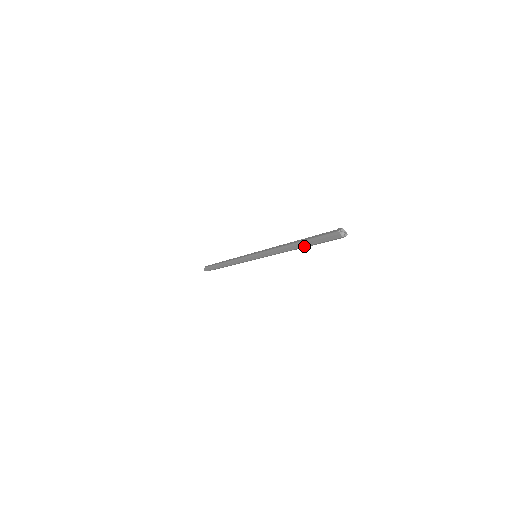
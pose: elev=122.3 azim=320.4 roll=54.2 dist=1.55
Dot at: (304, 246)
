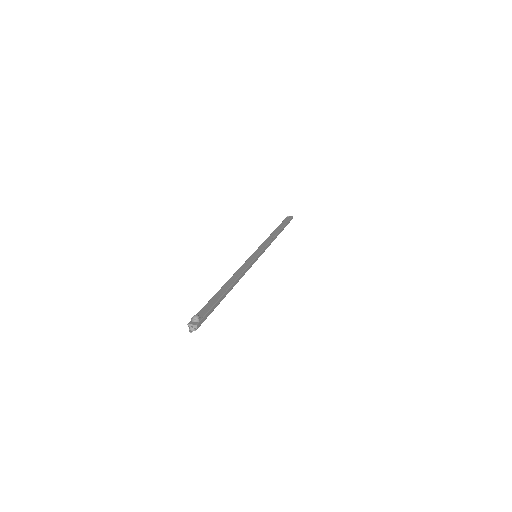
Dot at: (222, 299)
